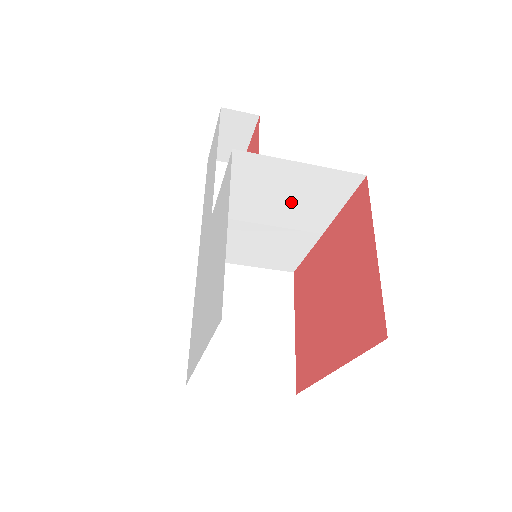
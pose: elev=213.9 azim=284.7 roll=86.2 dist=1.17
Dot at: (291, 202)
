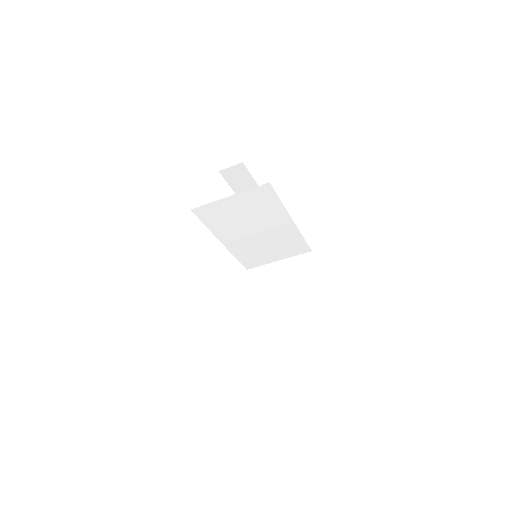
Dot at: (251, 216)
